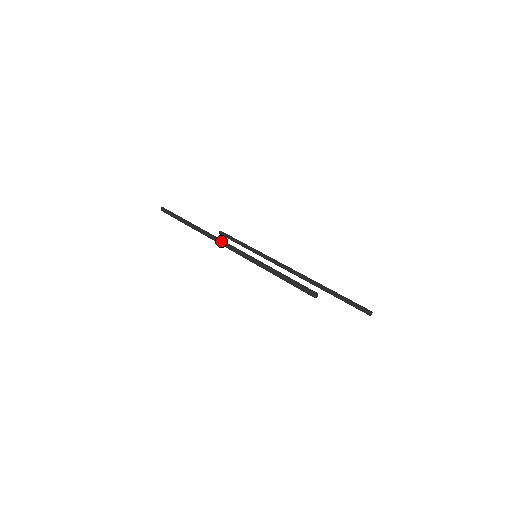
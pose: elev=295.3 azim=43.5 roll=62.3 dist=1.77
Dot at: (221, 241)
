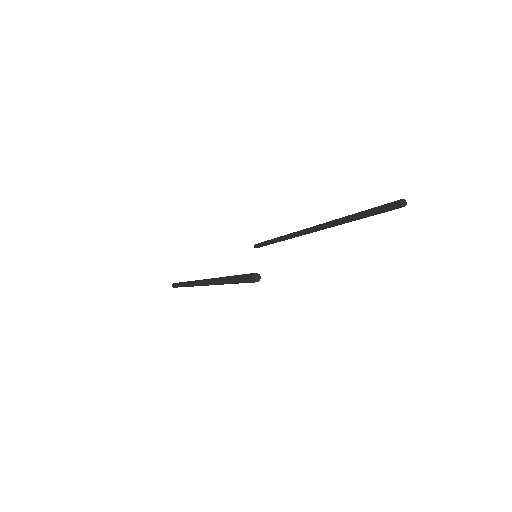
Dot at: (196, 283)
